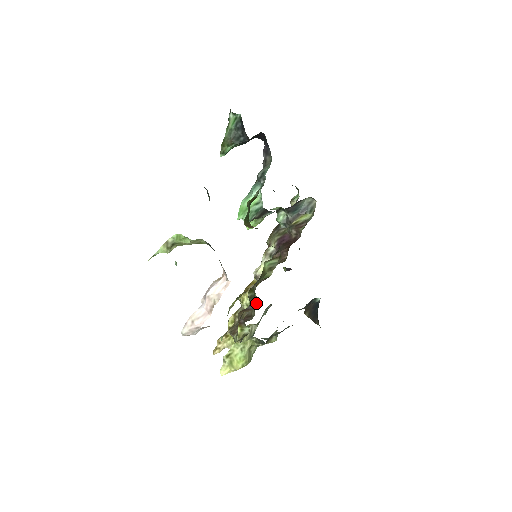
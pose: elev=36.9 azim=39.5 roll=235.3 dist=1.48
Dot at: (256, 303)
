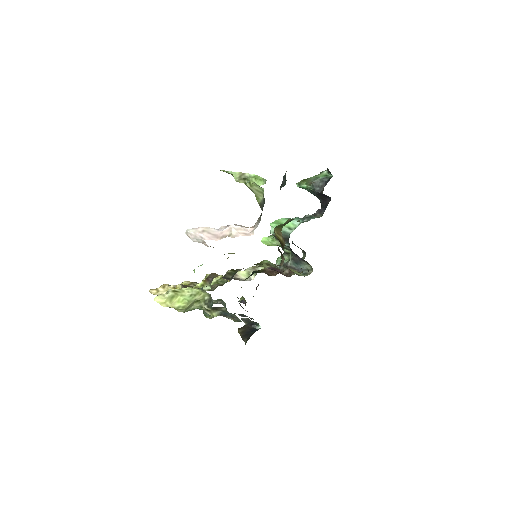
Dot at: (232, 278)
